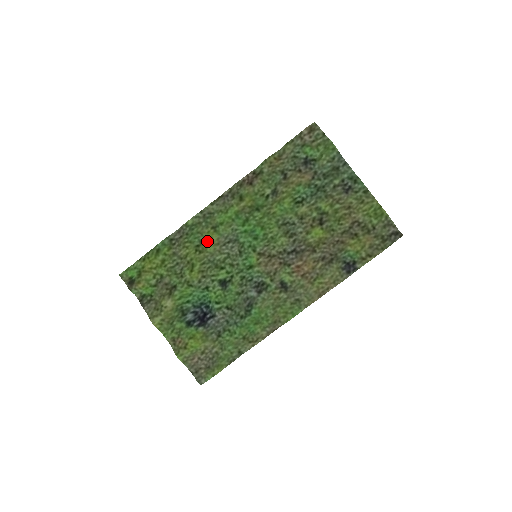
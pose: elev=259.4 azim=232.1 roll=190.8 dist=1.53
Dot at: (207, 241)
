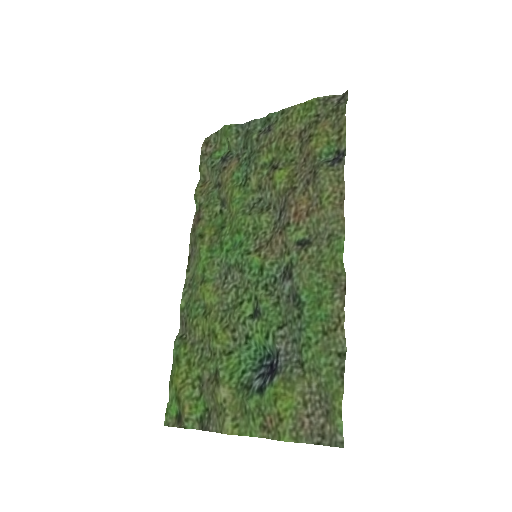
Dot at: (206, 298)
